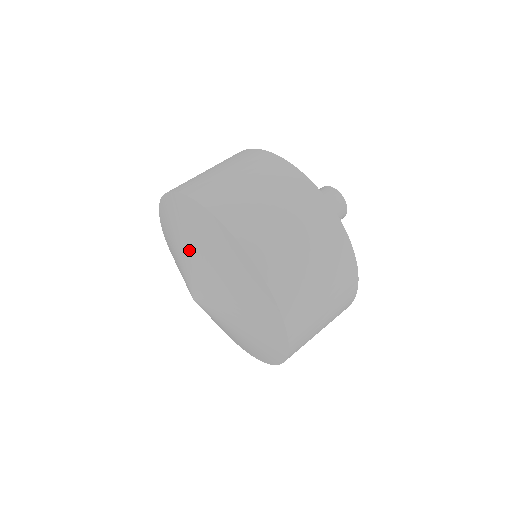
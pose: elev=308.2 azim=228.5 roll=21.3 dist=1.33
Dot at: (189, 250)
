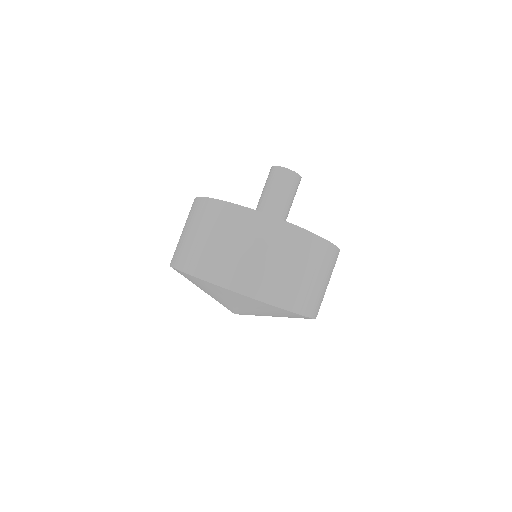
Dot at: (213, 296)
